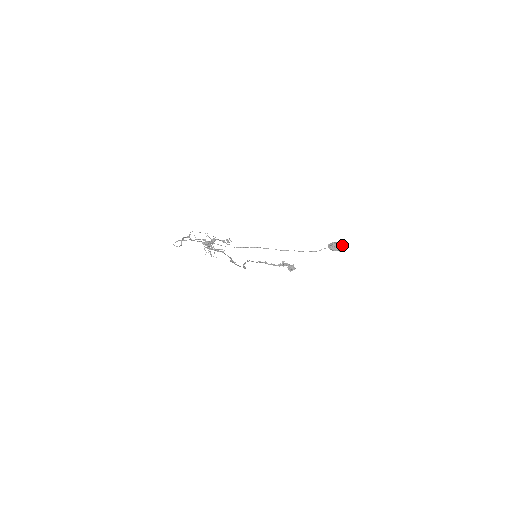
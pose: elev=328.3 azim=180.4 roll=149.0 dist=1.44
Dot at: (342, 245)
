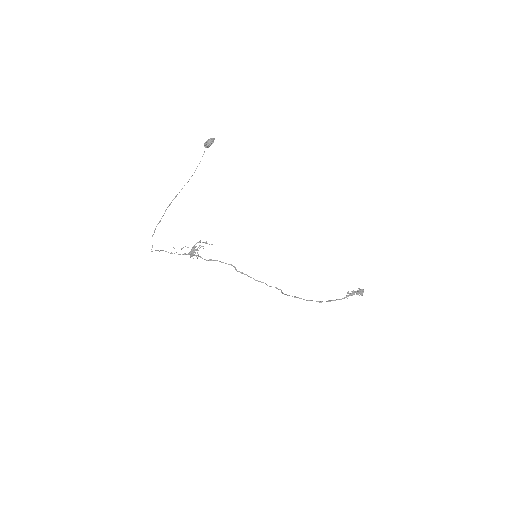
Dot at: (210, 139)
